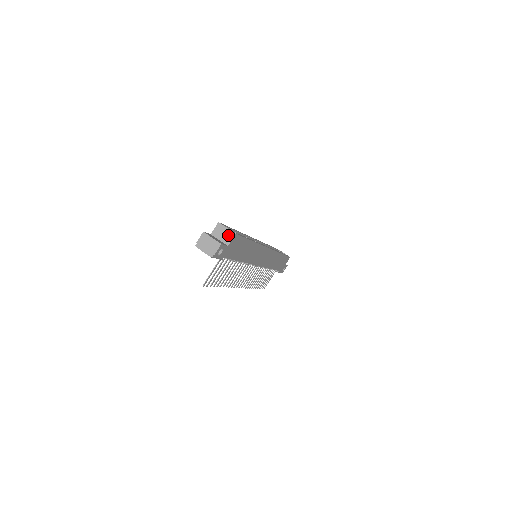
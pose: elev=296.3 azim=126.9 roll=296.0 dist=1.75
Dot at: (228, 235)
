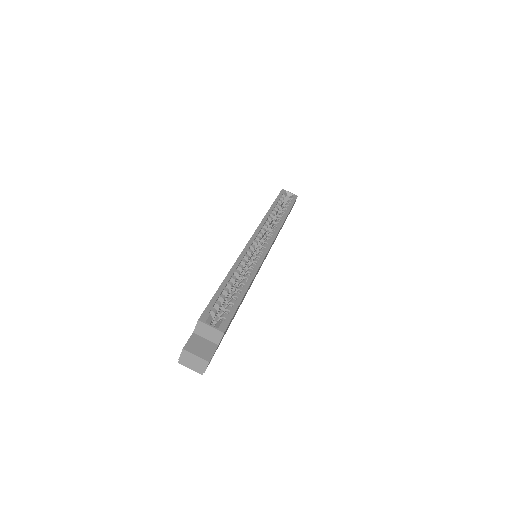
Dot at: (215, 334)
